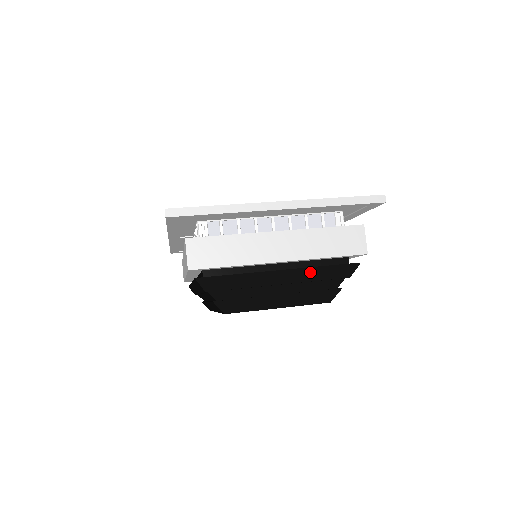
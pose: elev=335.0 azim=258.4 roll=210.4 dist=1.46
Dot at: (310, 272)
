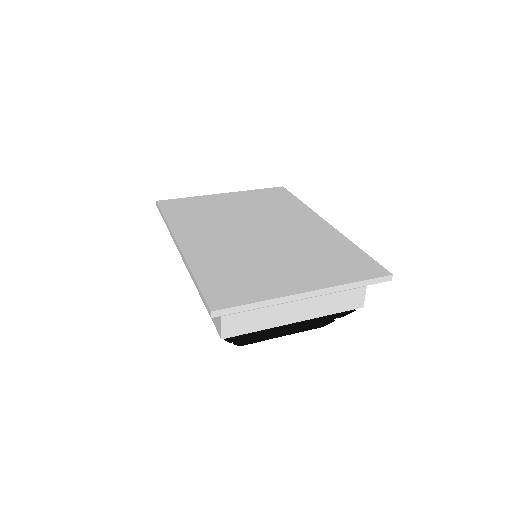
Dot at: (315, 321)
